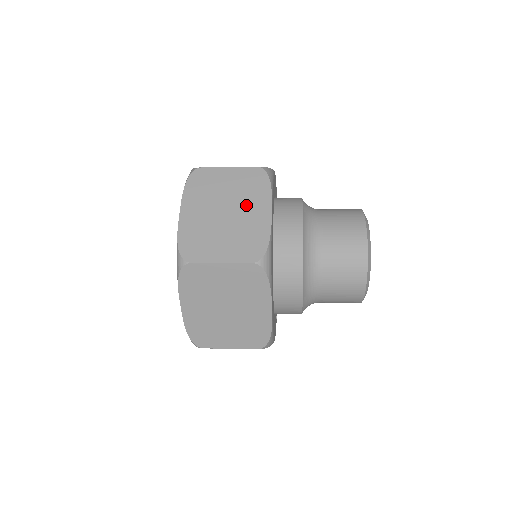
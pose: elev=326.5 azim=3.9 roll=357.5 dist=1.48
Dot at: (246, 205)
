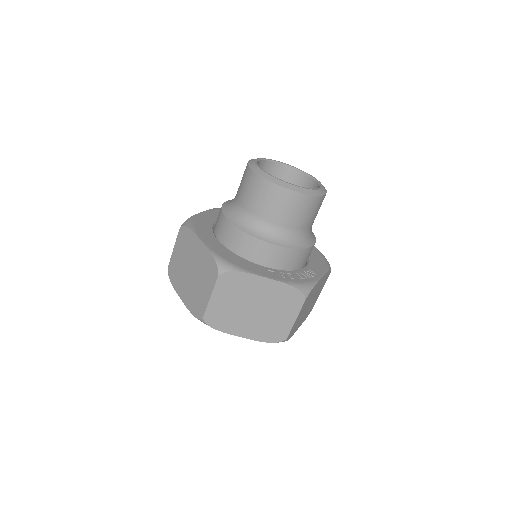
Dot at: occluded
